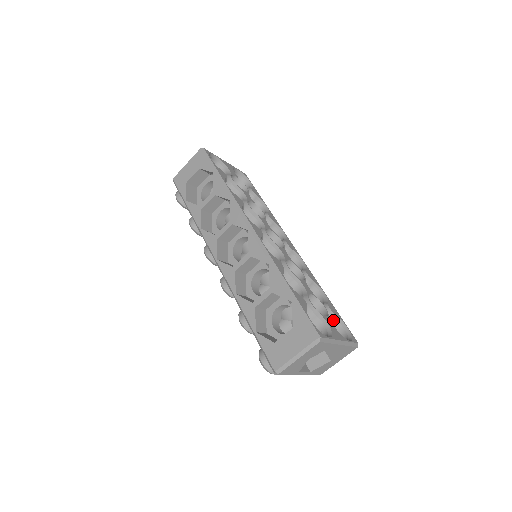
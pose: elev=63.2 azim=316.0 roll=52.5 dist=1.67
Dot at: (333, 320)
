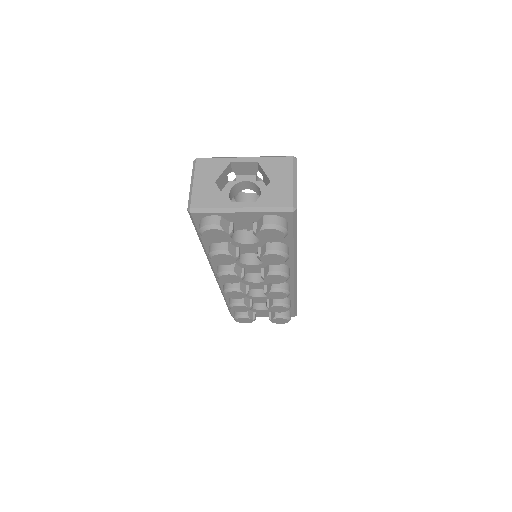
Dot at: occluded
